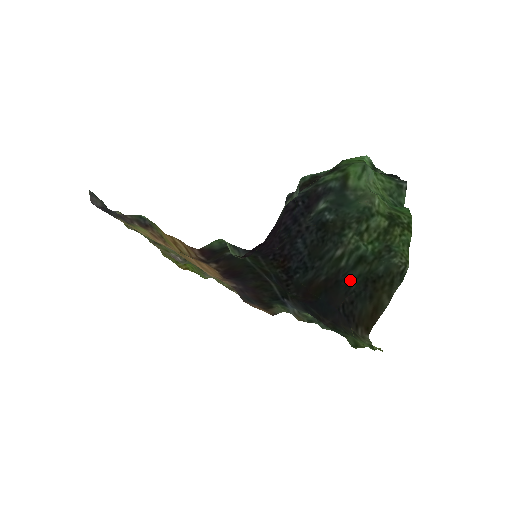
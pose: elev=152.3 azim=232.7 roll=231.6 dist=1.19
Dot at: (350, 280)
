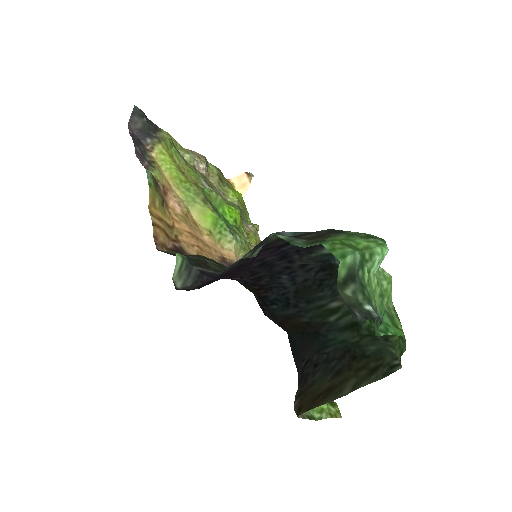
Dot at: (331, 340)
